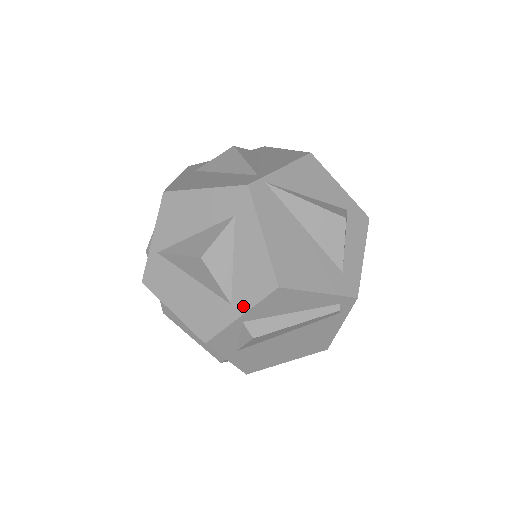
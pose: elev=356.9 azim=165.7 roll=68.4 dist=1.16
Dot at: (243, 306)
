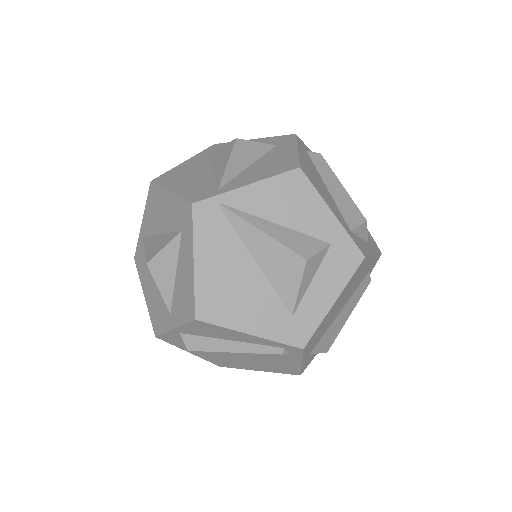
Dot at: (176, 321)
